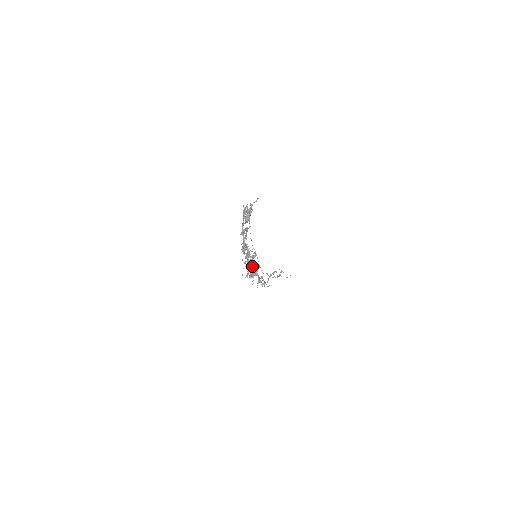
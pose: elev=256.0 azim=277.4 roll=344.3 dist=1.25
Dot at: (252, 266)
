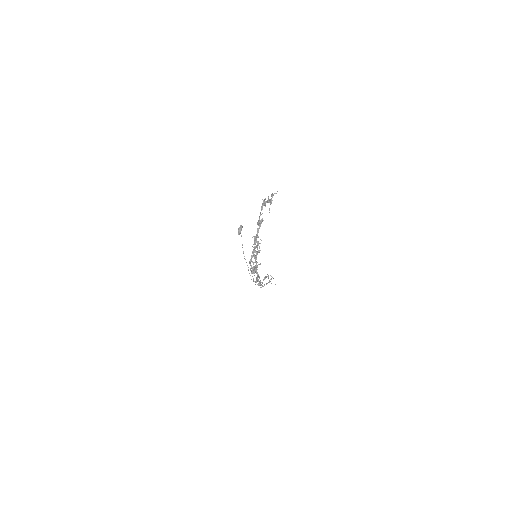
Dot at: (255, 262)
